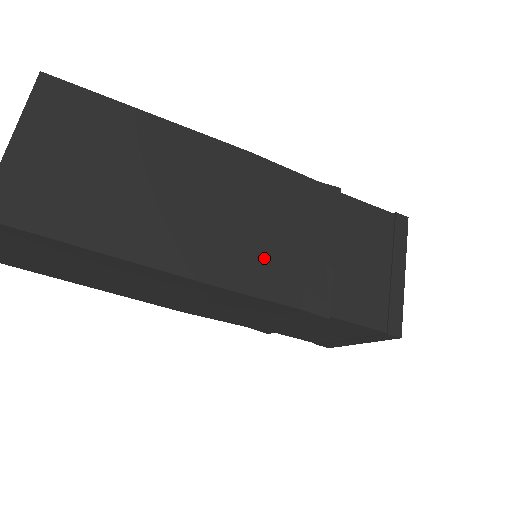
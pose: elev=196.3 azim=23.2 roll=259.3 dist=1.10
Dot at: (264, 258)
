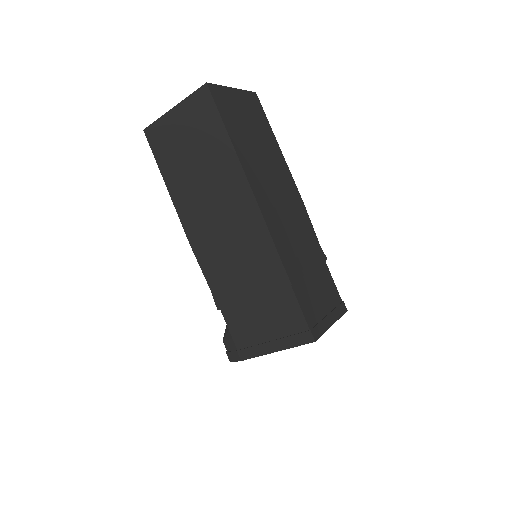
Dot at: (283, 229)
